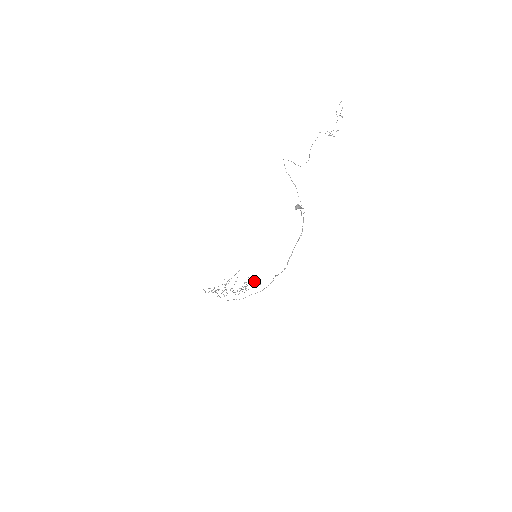
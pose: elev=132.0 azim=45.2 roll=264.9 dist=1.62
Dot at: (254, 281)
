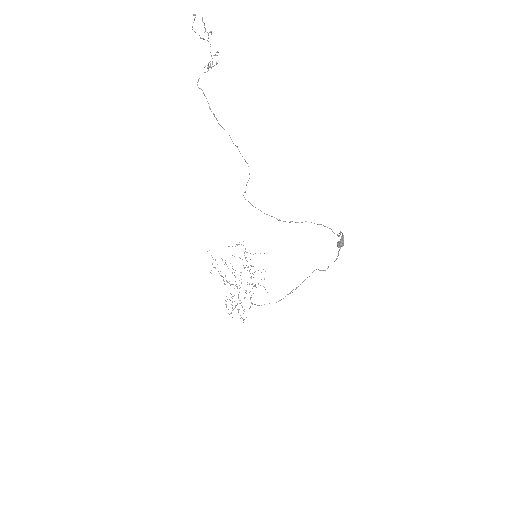
Dot at: (245, 249)
